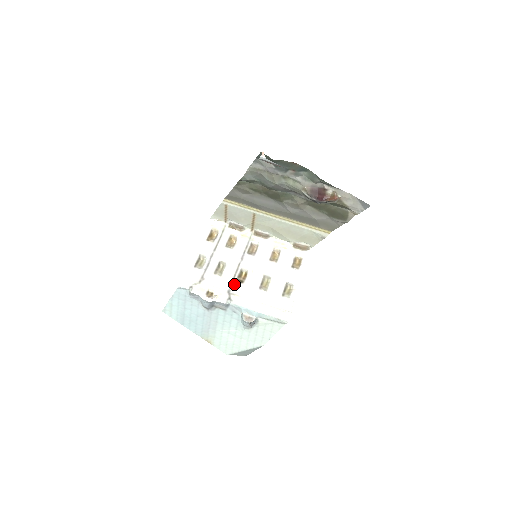
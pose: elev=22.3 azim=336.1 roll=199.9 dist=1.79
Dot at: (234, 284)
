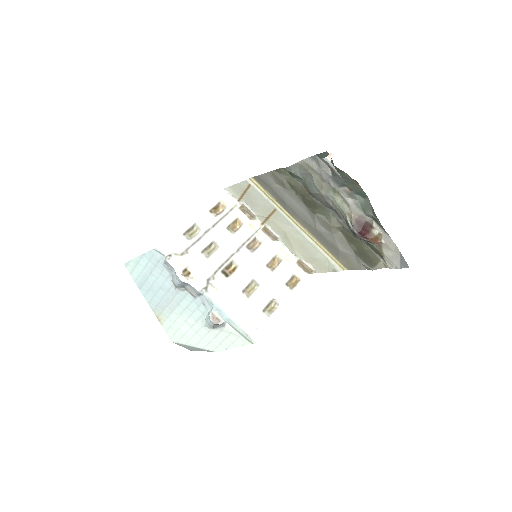
Dot at: (217, 274)
